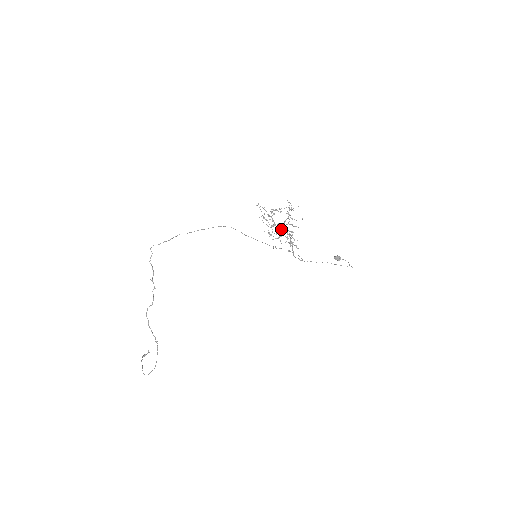
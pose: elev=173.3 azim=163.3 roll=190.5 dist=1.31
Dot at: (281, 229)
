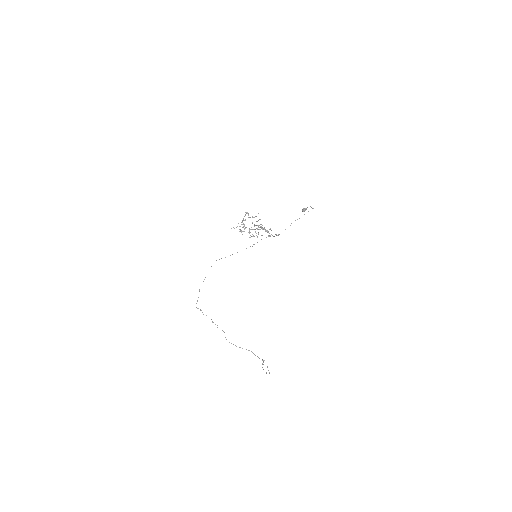
Dot at: occluded
